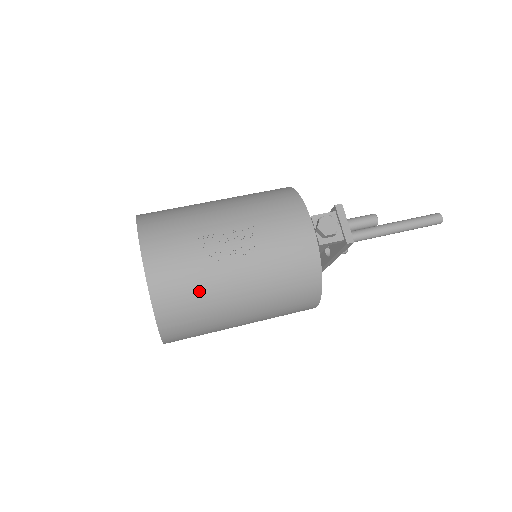
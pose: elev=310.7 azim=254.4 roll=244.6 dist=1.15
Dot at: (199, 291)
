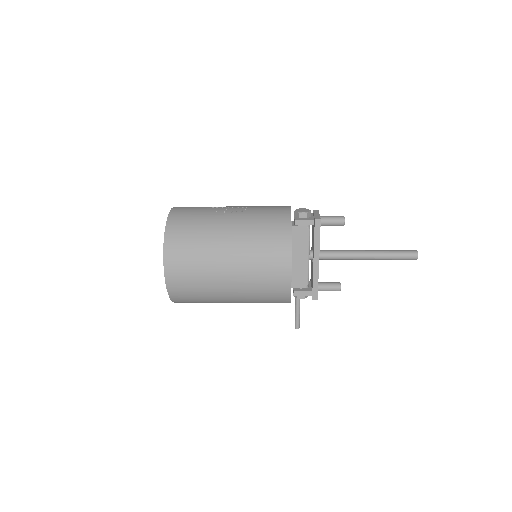
Dot at: (199, 223)
